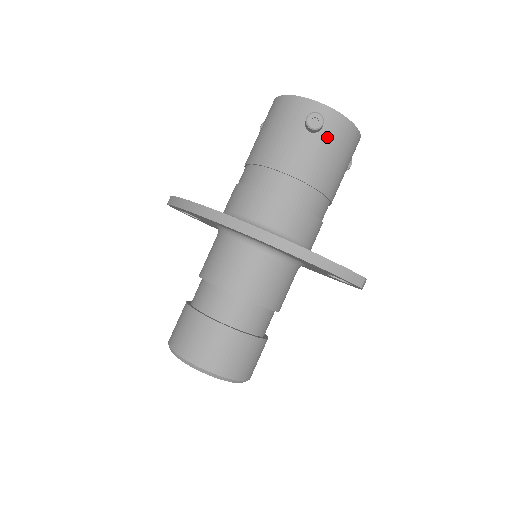
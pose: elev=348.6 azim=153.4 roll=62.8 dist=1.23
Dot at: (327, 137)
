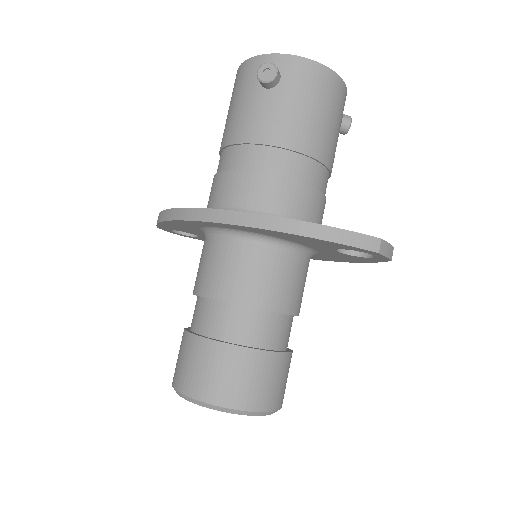
Dot at: (290, 87)
